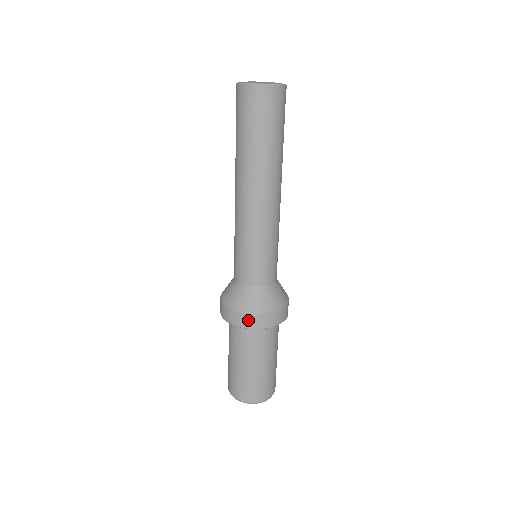
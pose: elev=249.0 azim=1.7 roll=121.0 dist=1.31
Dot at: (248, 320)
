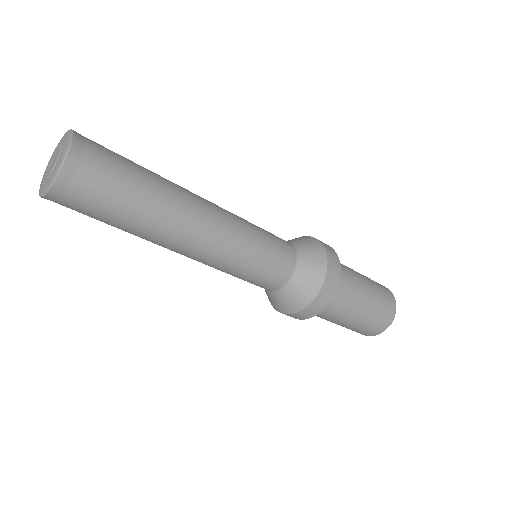
Dot at: (318, 305)
